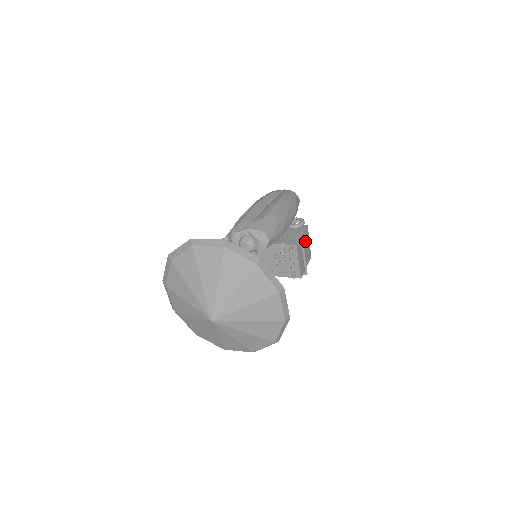
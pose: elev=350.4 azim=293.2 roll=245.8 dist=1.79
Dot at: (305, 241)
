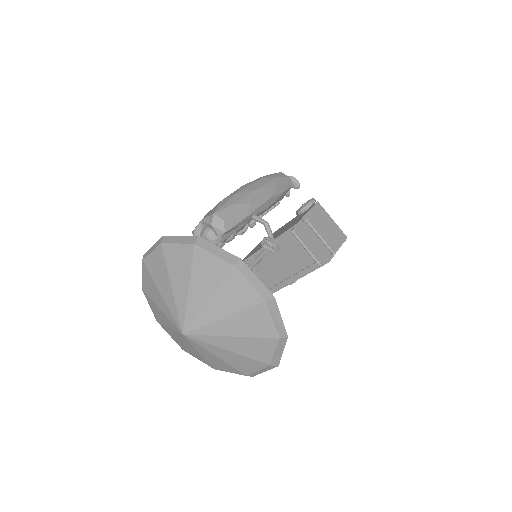
Dot at: (320, 219)
